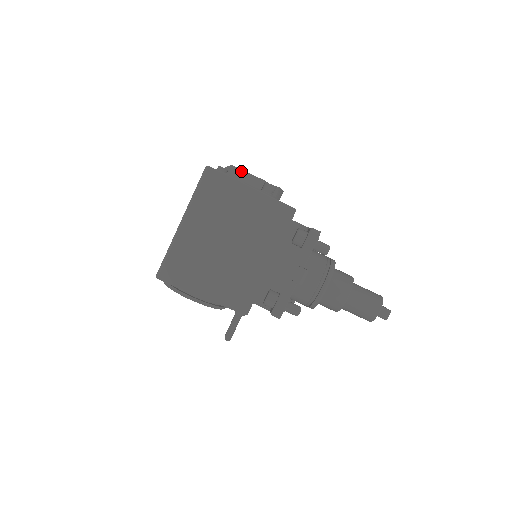
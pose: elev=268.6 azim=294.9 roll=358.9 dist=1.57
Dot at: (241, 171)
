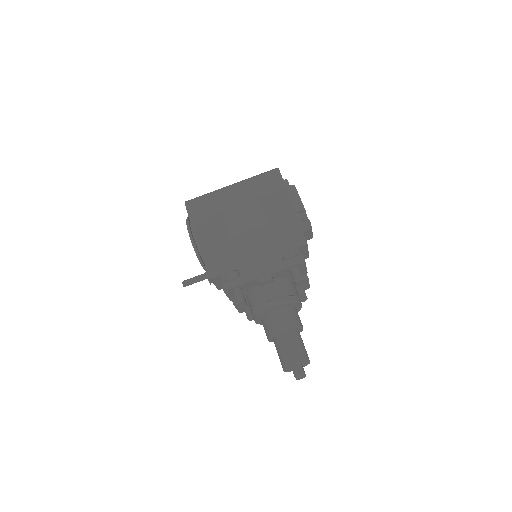
Dot at: (297, 192)
